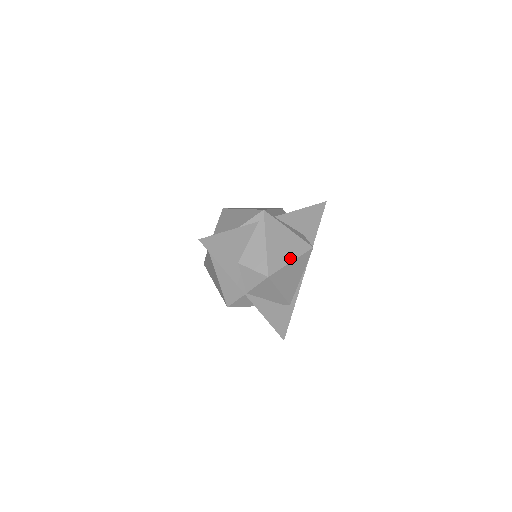
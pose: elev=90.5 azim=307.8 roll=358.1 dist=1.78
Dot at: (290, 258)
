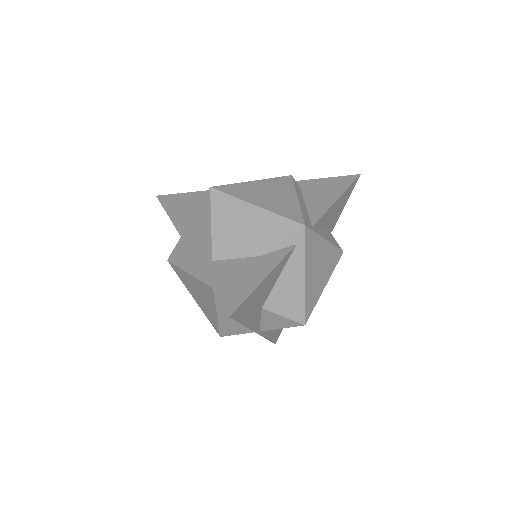
Dot at: (324, 283)
